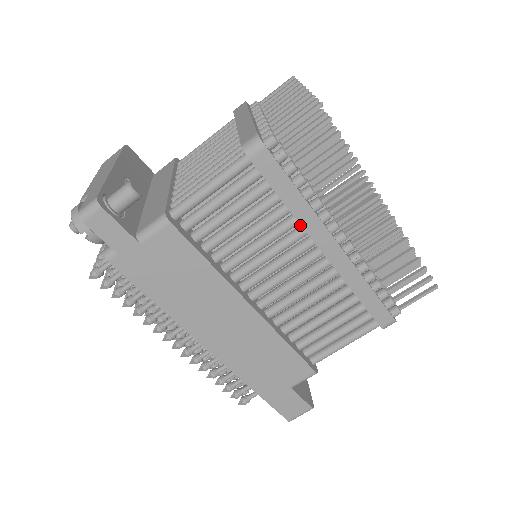
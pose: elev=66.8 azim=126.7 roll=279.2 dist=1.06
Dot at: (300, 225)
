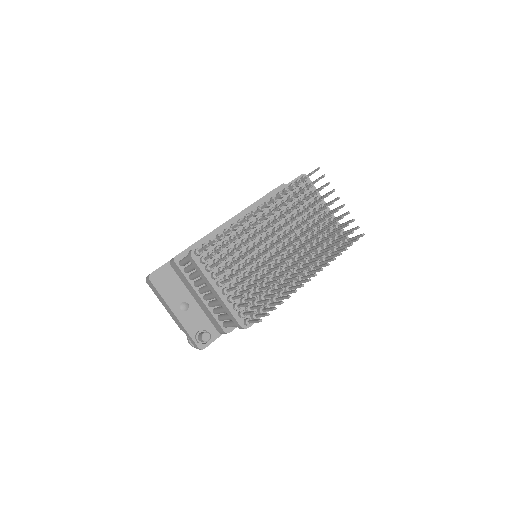
Dot at: occluded
